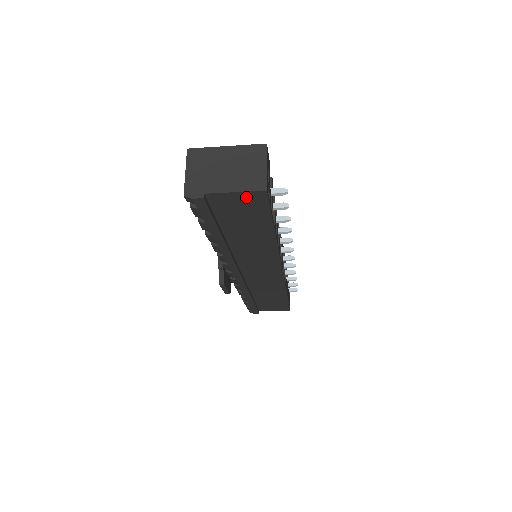
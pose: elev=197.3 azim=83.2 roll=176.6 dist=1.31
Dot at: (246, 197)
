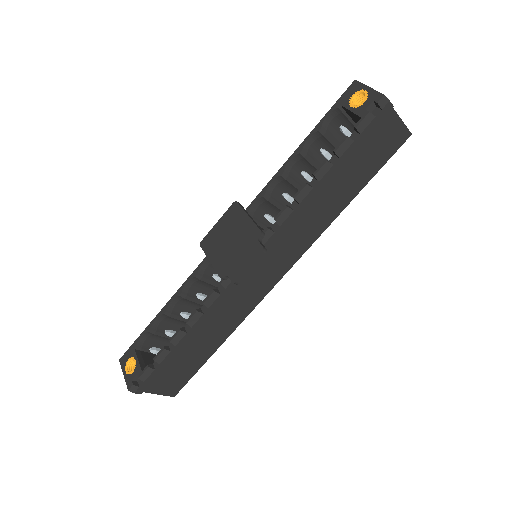
Dot at: (398, 132)
